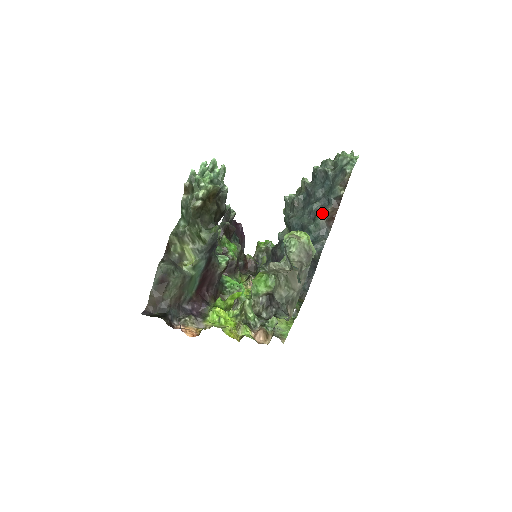
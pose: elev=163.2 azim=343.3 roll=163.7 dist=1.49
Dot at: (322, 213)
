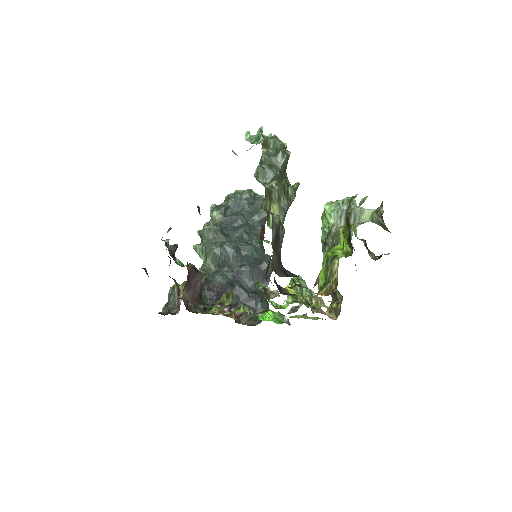
Dot at: (255, 234)
